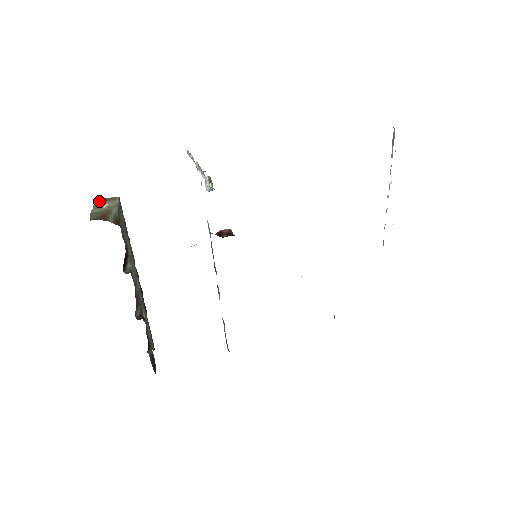
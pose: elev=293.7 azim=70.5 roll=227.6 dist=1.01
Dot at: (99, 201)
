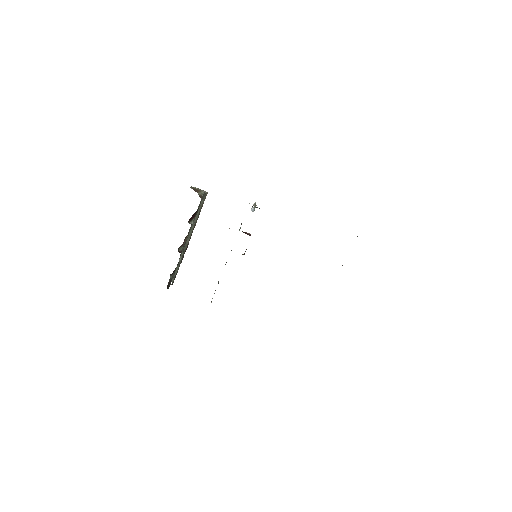
Dot at: (197, 188)
